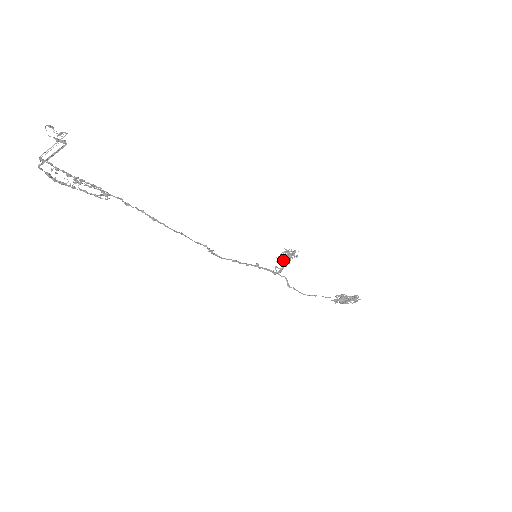
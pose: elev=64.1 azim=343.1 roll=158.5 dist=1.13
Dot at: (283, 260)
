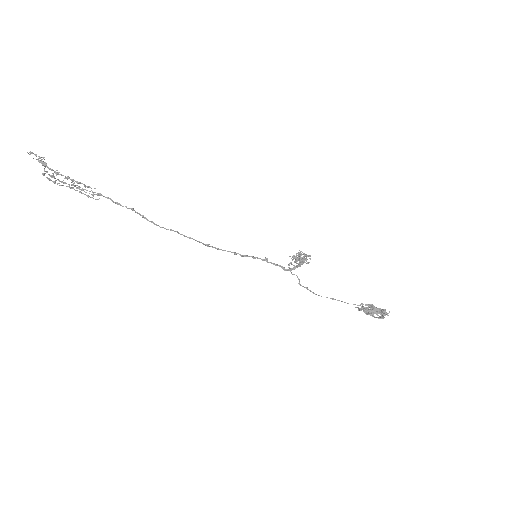
Dot at: (296, 261)
